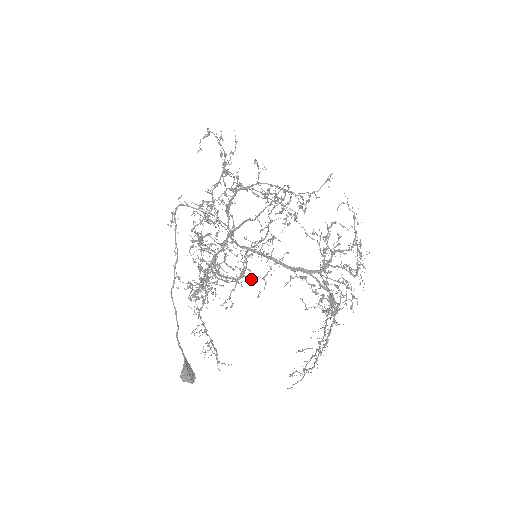
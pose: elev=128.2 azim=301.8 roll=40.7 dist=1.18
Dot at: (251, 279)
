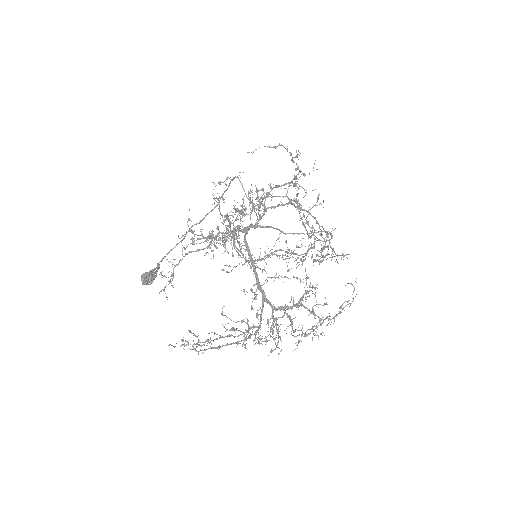
Dot at: occluded
